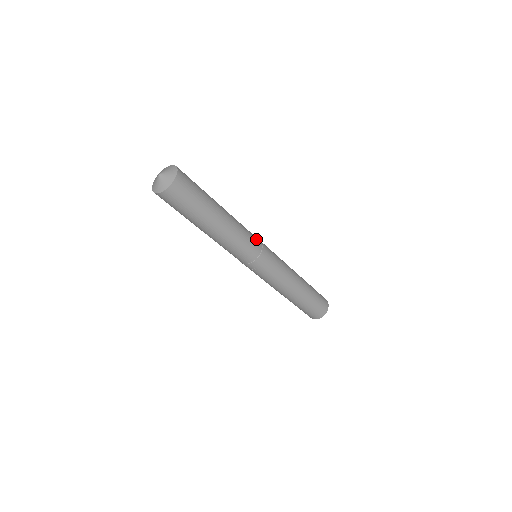
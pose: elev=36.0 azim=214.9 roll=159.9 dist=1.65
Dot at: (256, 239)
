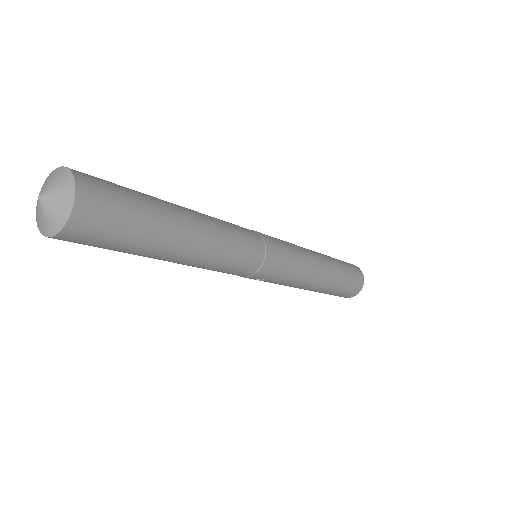
Dot at: (251, 234)
